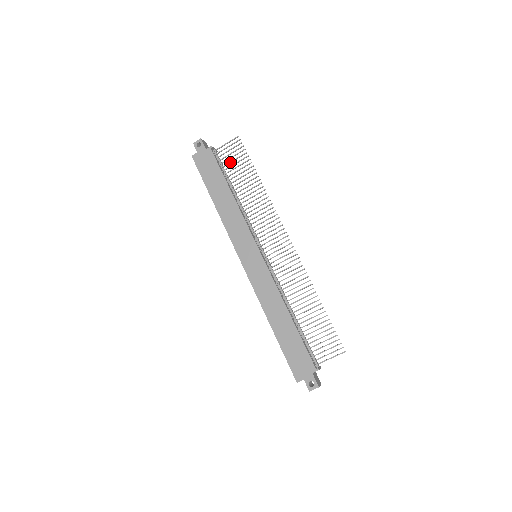
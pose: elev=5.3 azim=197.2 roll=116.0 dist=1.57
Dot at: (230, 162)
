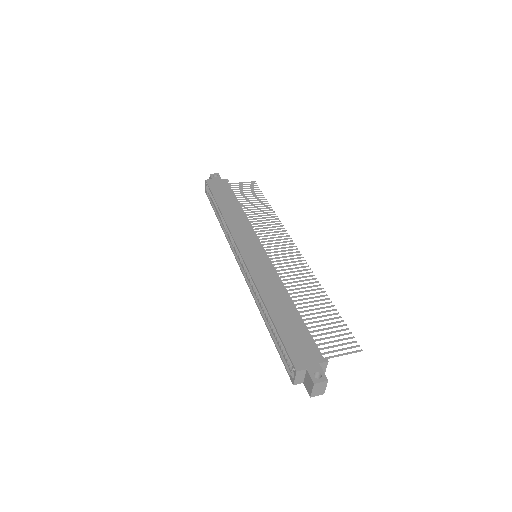
Dot at: (243, 192)
